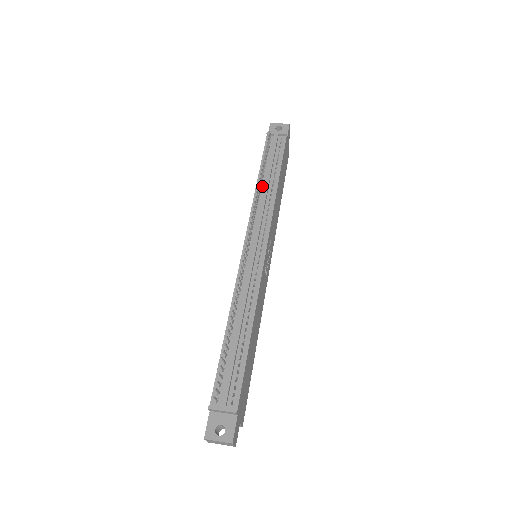
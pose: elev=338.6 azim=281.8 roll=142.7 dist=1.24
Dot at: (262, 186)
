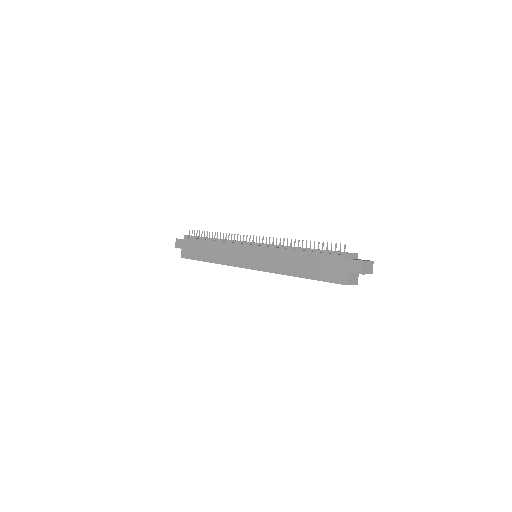
Dot at: occluded
